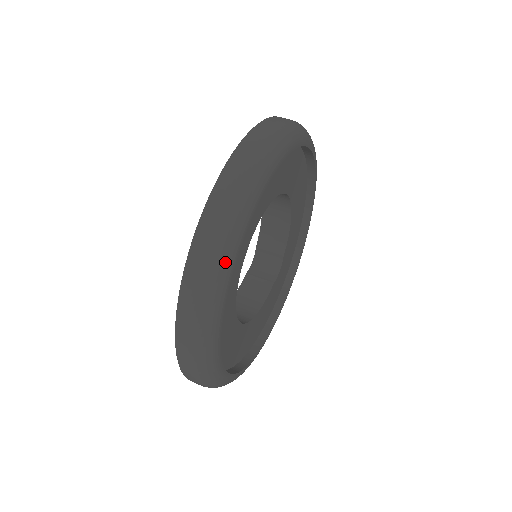
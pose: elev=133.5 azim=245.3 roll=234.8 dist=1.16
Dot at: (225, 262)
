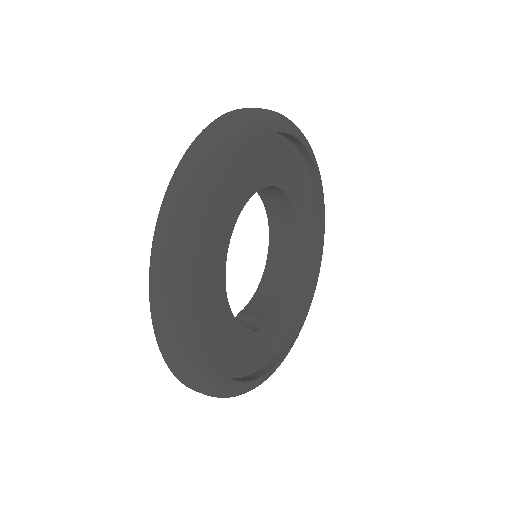
Dot at: (274, 118)
